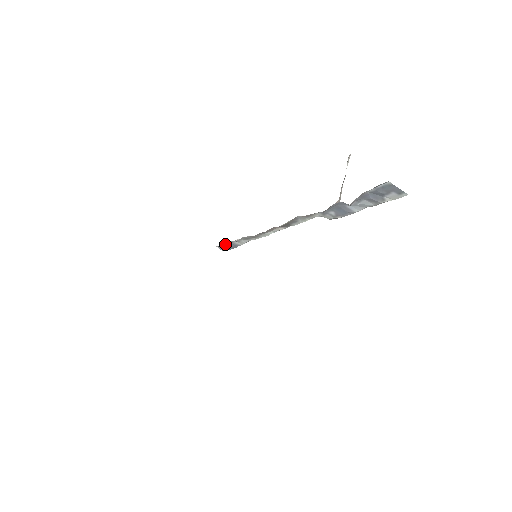
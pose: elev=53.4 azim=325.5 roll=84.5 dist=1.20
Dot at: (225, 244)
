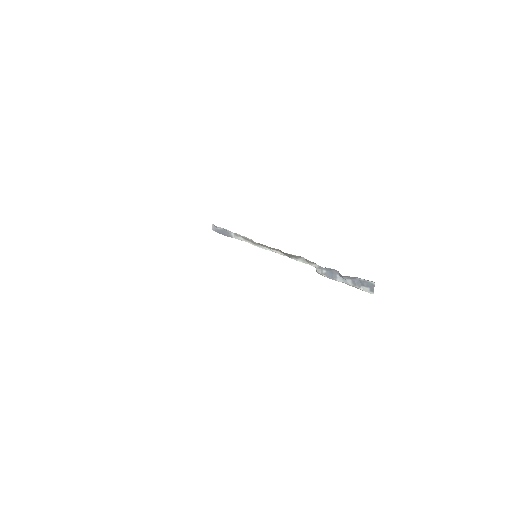
Dot at: (222, 228)
